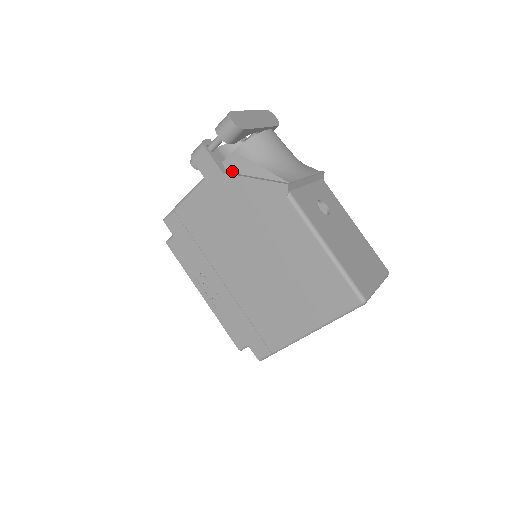
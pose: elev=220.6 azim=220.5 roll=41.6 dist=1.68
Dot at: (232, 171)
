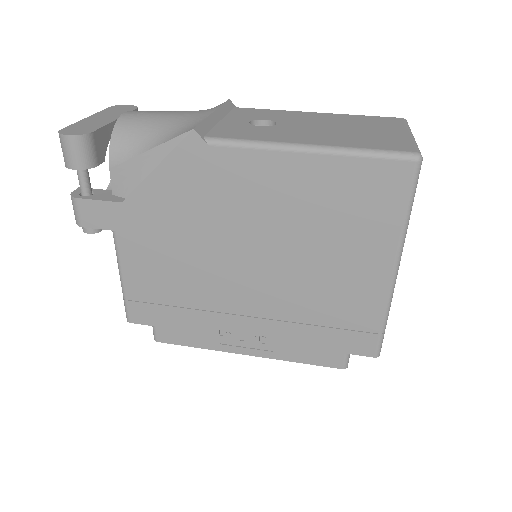
Dot at: (130, 191)
